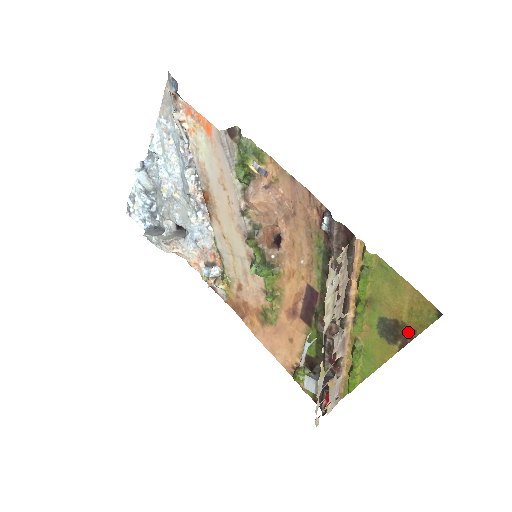
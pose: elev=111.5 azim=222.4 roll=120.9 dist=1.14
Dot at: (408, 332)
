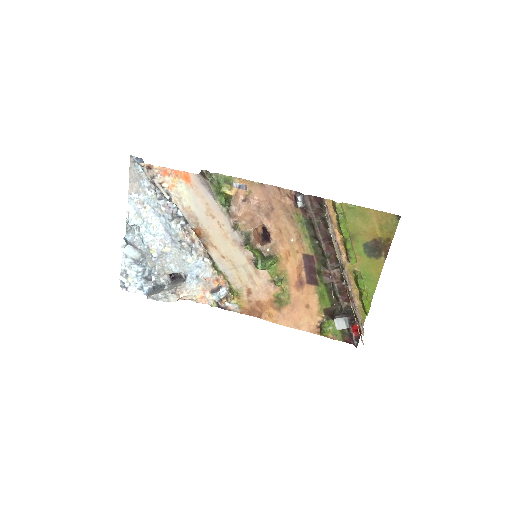
Dot at: (385, 242)
